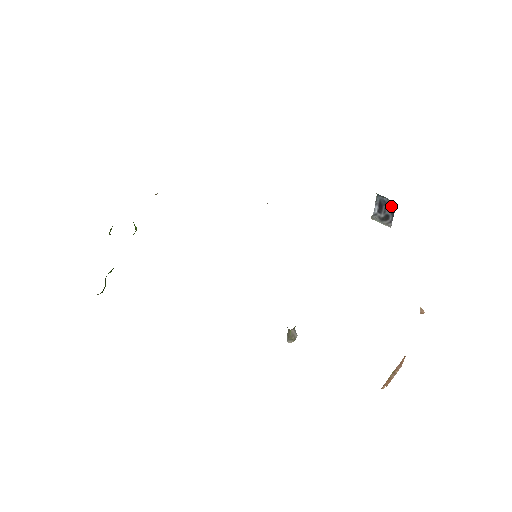
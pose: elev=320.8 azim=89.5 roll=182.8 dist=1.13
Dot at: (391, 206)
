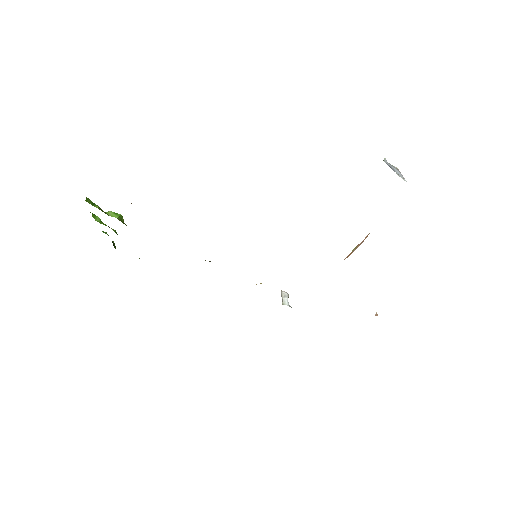
Dot at: (403, 179)
